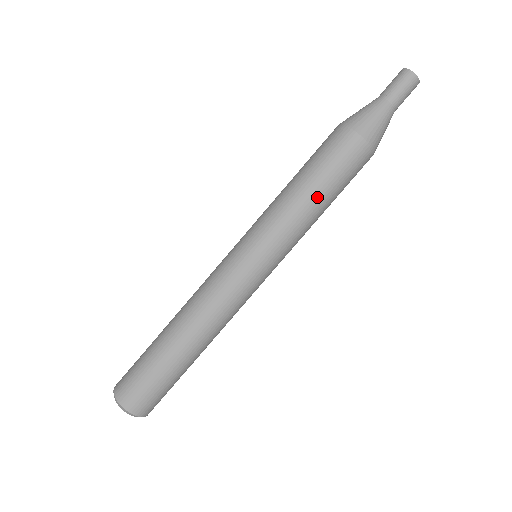
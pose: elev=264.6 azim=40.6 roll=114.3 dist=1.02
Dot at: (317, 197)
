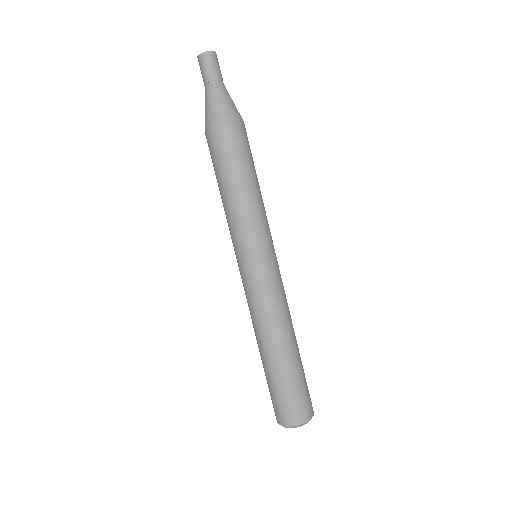
Dot at: (257, 182)
